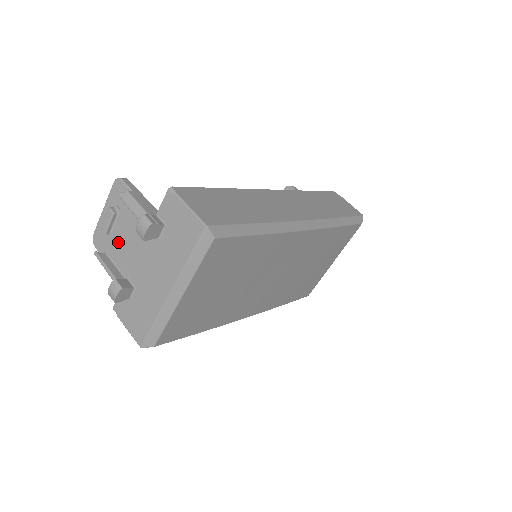
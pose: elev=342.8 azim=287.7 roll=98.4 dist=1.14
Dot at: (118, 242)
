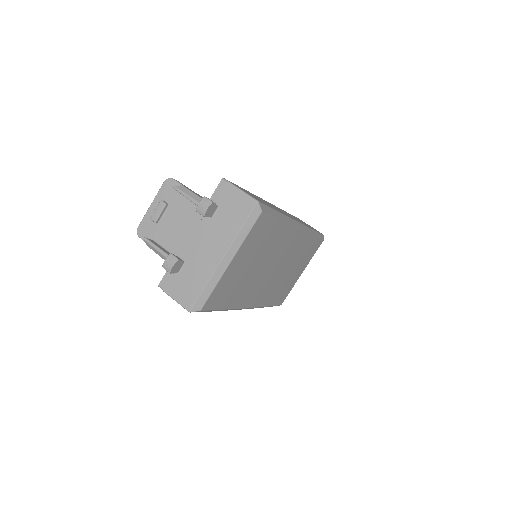
Dot at: (167, 228)
